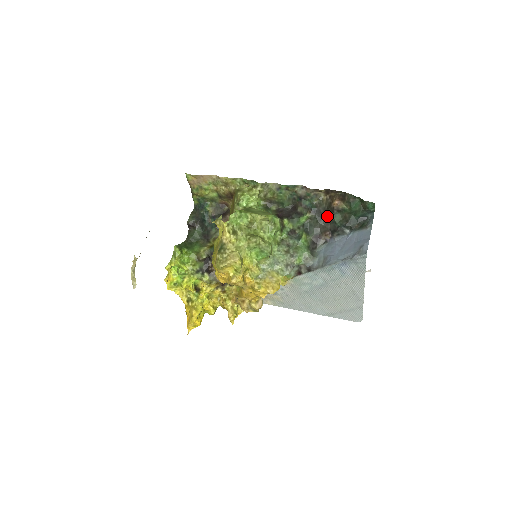
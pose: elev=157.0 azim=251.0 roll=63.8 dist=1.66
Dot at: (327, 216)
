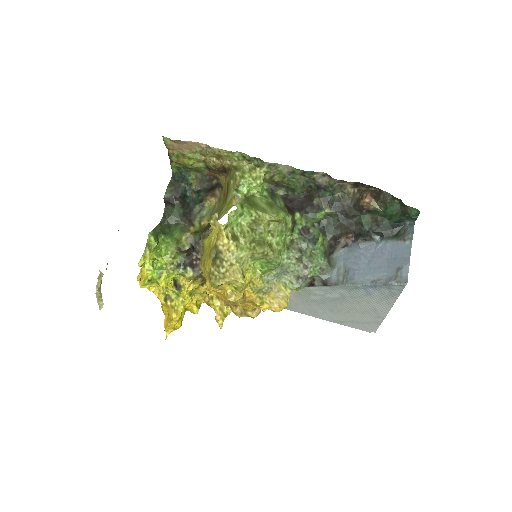
Dot at: (352, 215)
